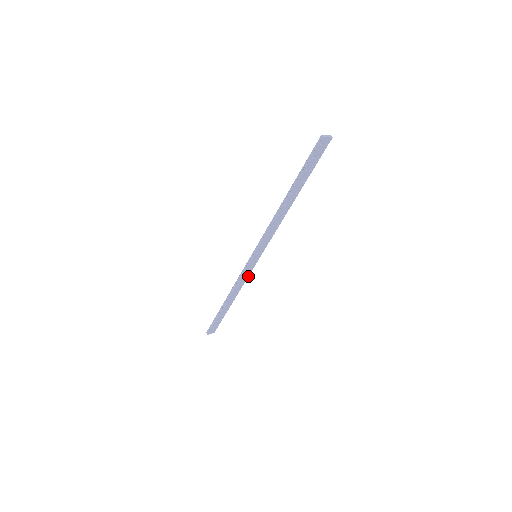
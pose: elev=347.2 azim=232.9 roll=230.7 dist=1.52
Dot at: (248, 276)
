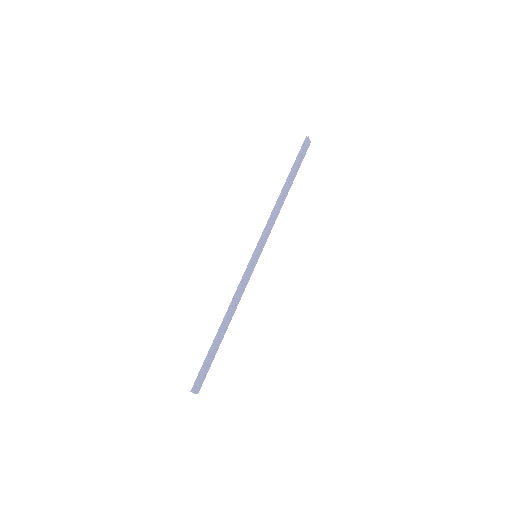
Dot at: occluded
